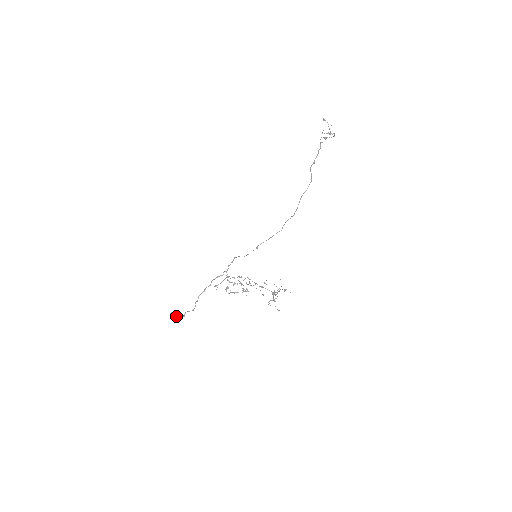
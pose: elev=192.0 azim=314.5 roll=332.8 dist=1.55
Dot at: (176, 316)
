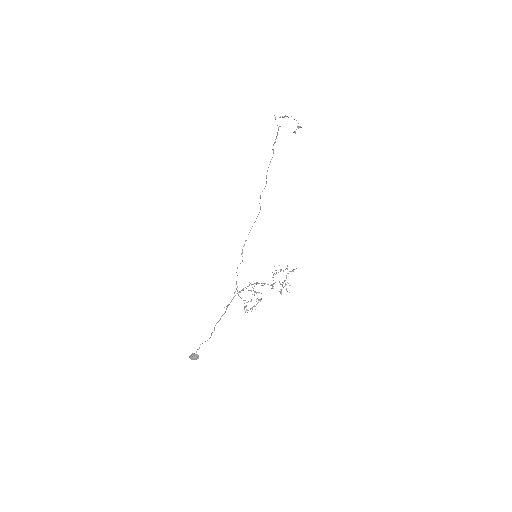
Dot at: (194, 355)
